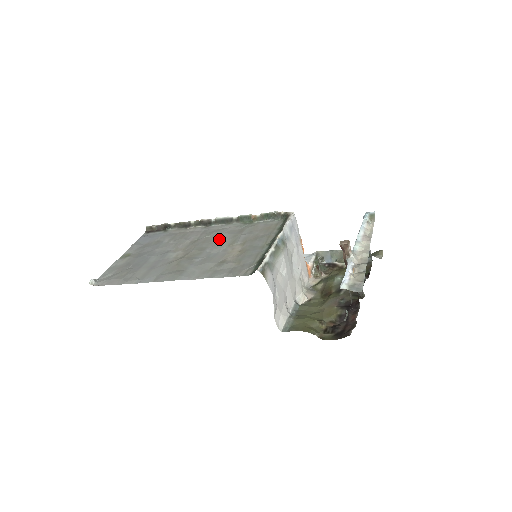
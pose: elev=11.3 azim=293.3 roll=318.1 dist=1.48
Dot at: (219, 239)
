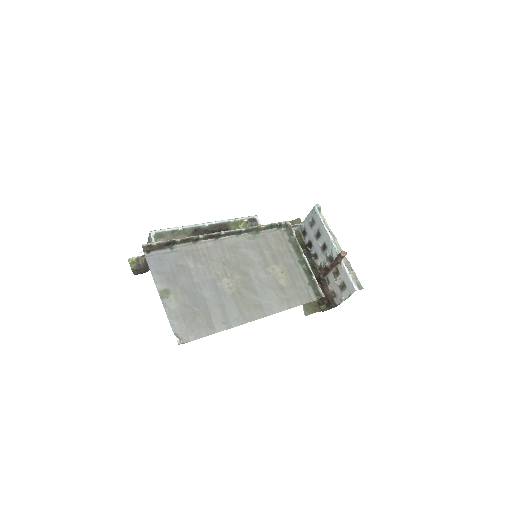
Dot at: (250, 258)
